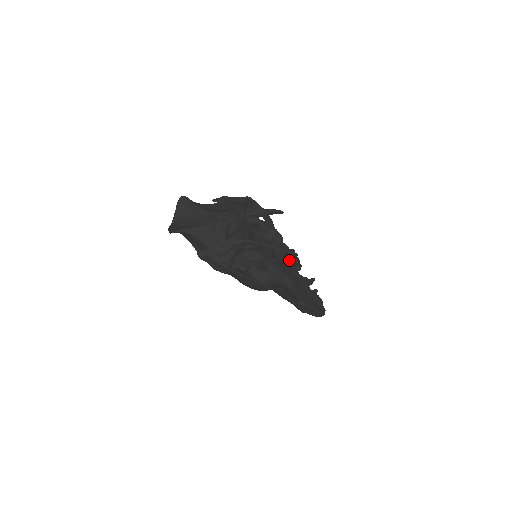
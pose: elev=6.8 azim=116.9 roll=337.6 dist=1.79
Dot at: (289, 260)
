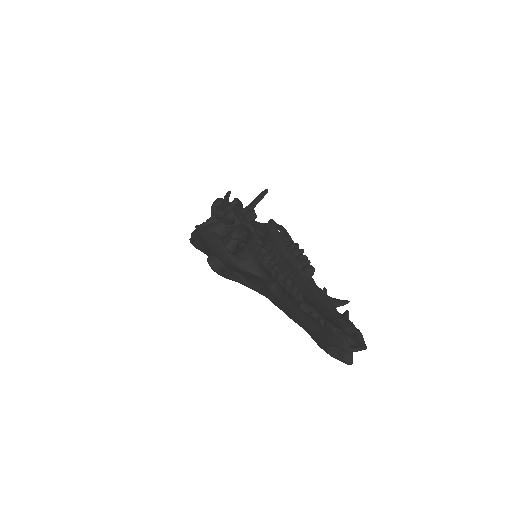
Dot at: (289, 253)
